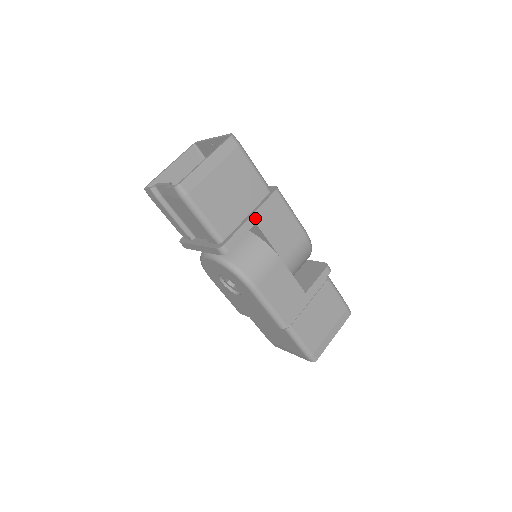
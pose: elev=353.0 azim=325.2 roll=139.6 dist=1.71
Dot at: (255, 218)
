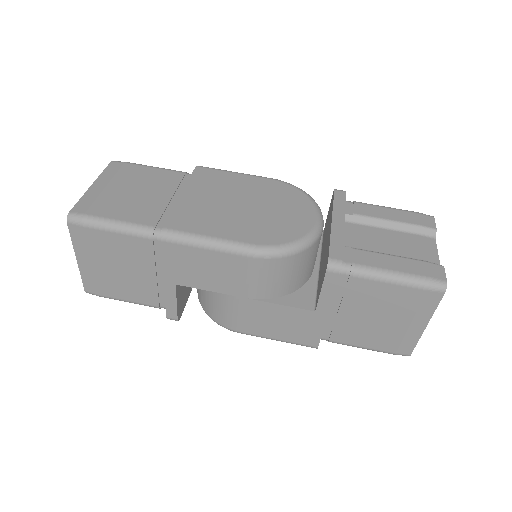
Dot at: (170, 280)
